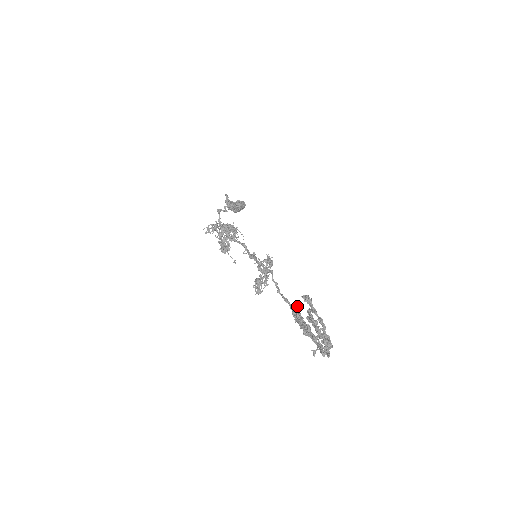
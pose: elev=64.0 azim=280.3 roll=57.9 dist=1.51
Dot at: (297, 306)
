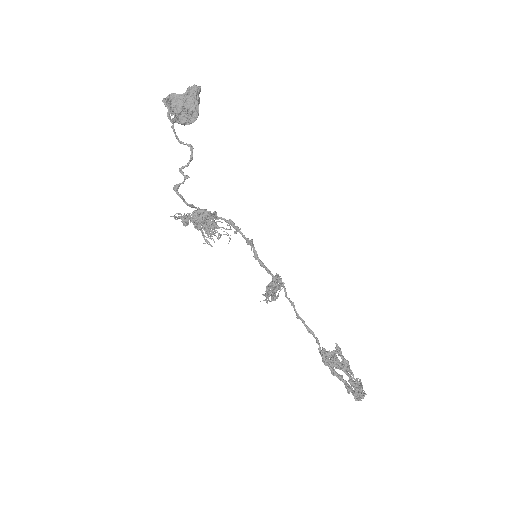
Dot at: occluded
